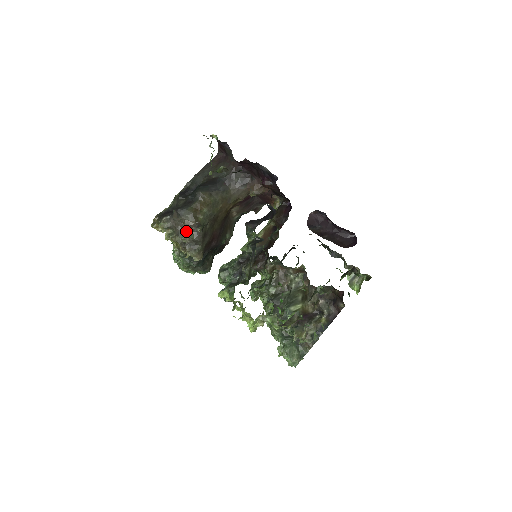
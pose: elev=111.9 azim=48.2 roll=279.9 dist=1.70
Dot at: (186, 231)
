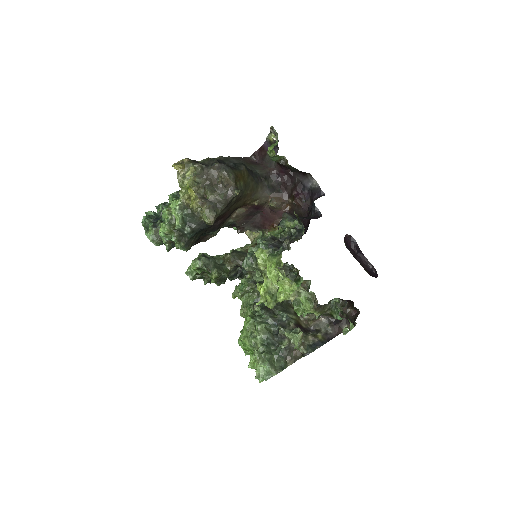
Dot at: (217, 188)
